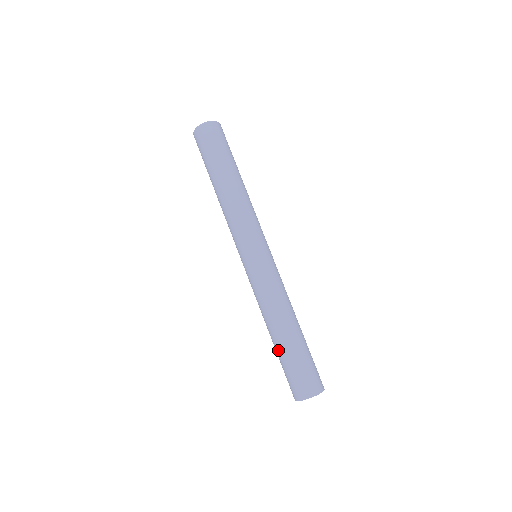
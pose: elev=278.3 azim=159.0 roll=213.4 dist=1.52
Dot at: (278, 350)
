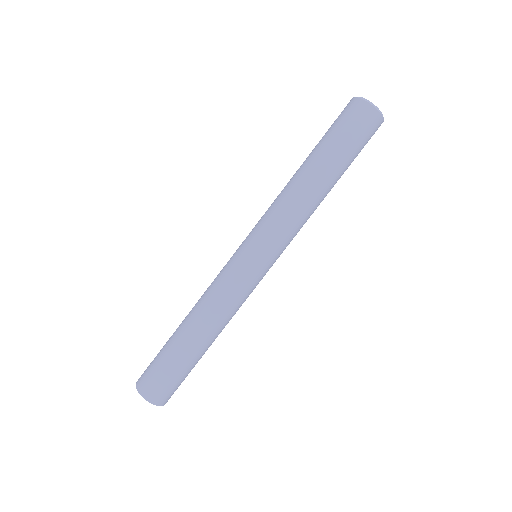
Dot at: occluded
